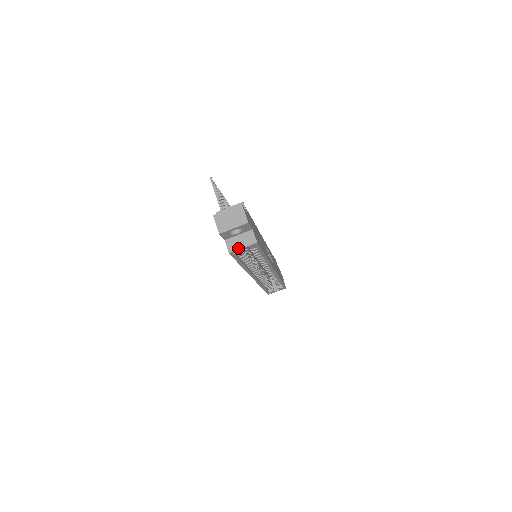
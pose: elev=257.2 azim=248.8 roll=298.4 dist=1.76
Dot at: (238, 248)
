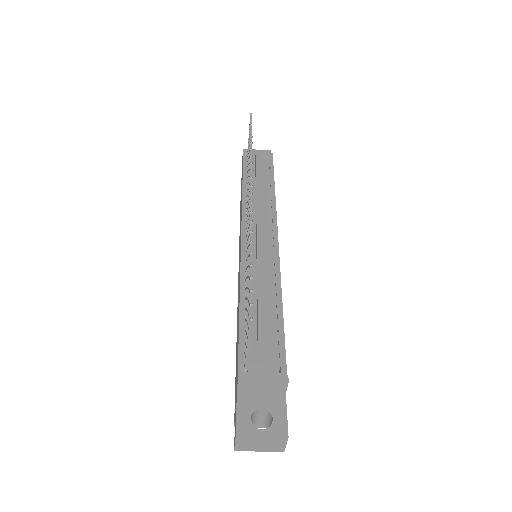
Dot at: occluded
